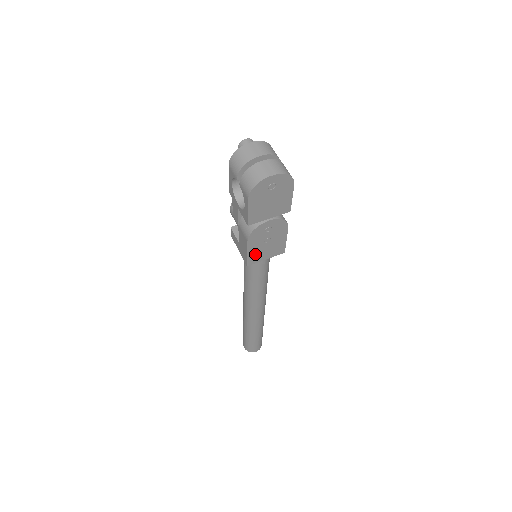
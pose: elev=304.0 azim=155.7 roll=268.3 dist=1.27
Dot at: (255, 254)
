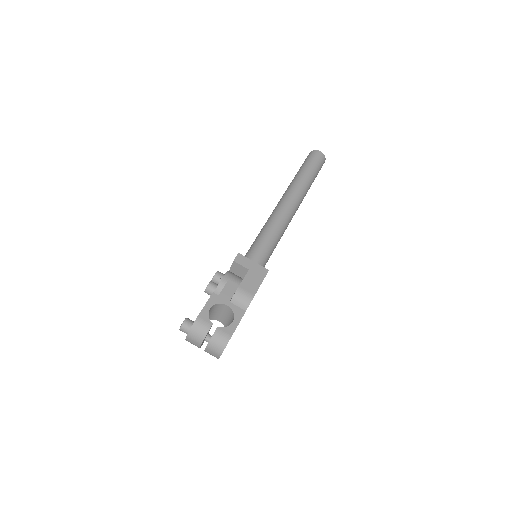
Dot at: occluded
